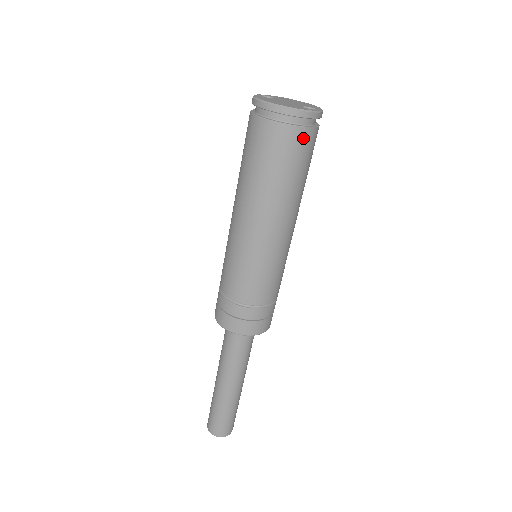
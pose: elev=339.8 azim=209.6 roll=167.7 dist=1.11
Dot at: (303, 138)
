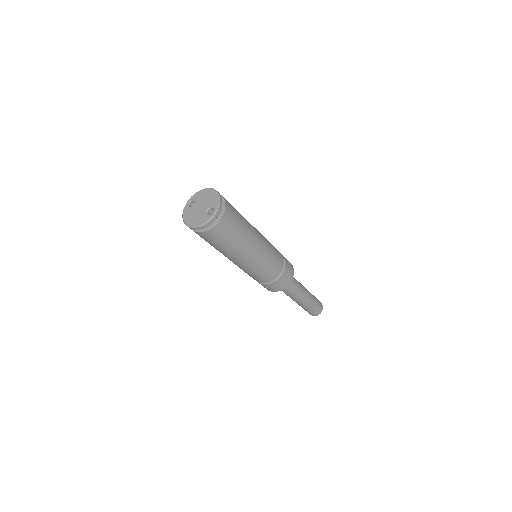
Dot at: (217, 230)
